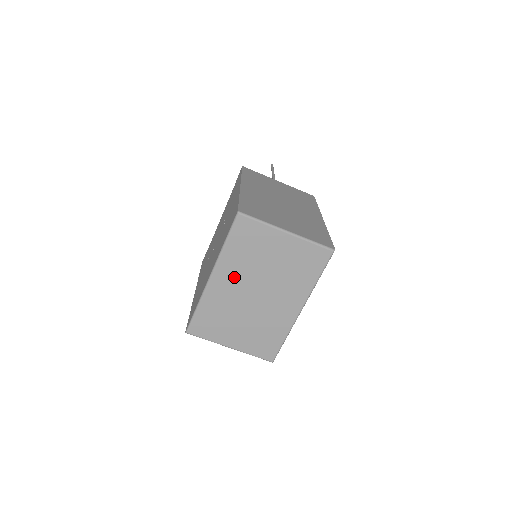
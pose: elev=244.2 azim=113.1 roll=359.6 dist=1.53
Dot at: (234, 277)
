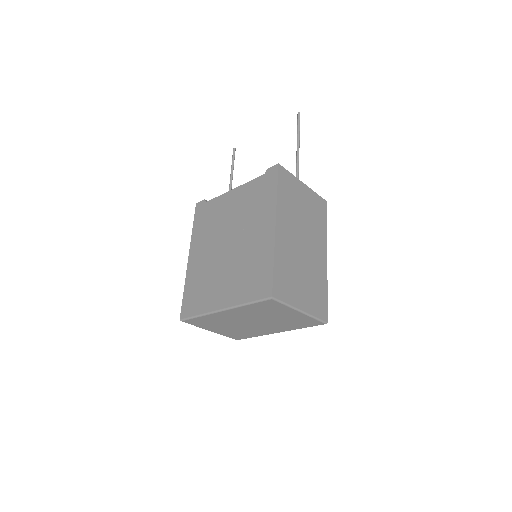
Dot at: (241, 315)
